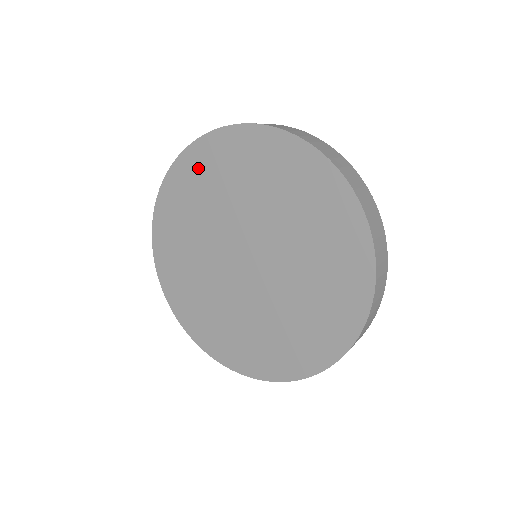
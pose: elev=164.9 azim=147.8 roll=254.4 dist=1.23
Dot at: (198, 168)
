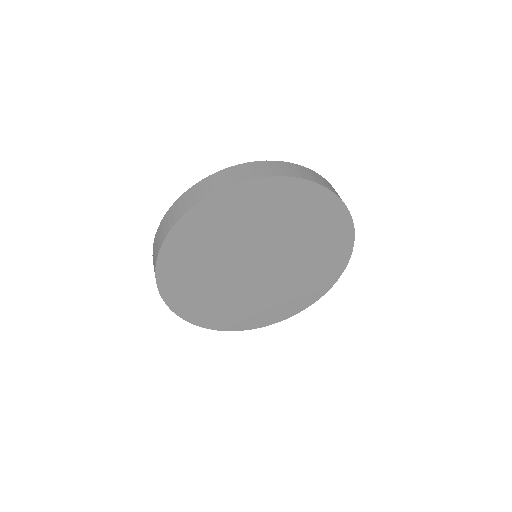
Dot at: (201, 225)
